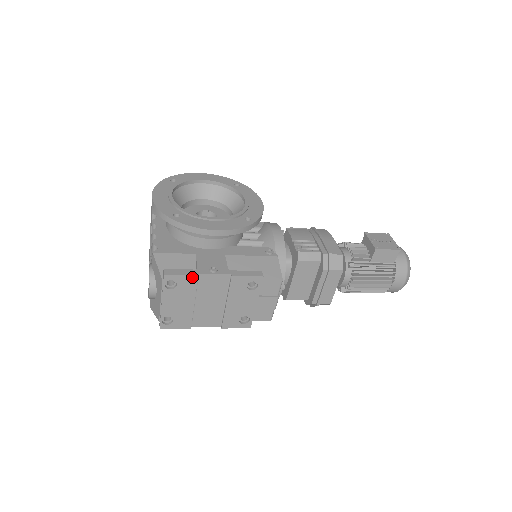
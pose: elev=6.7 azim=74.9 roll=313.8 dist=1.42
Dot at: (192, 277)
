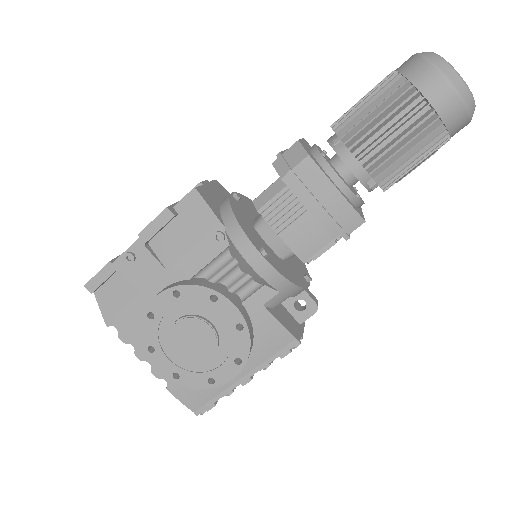
Dot at: occluded
